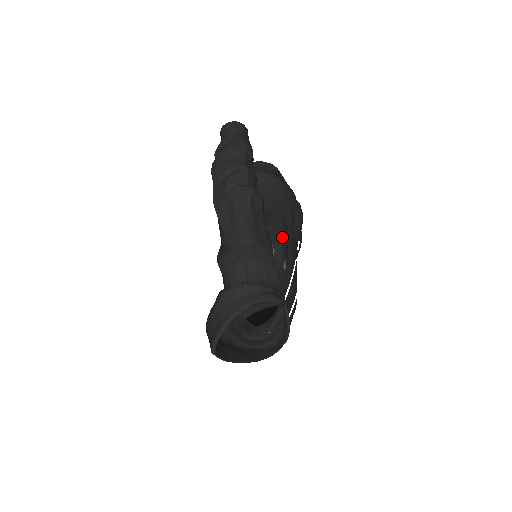
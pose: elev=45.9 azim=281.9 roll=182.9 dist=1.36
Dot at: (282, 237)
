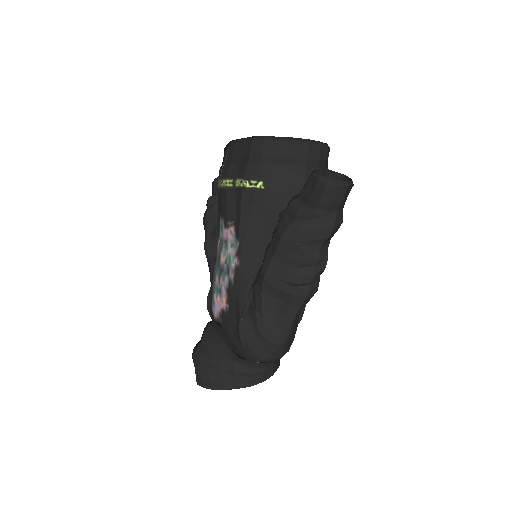
Dot at: occluded
